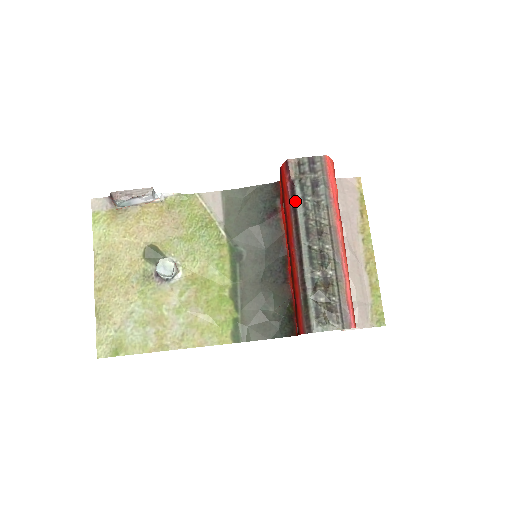
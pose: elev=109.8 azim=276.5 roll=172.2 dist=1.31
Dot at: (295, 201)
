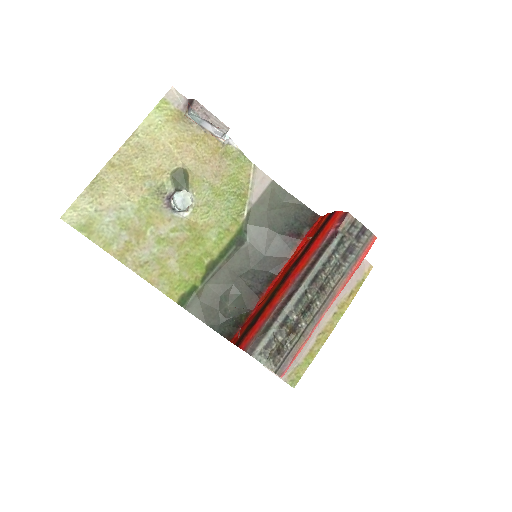
Dot at: (326, 248)
